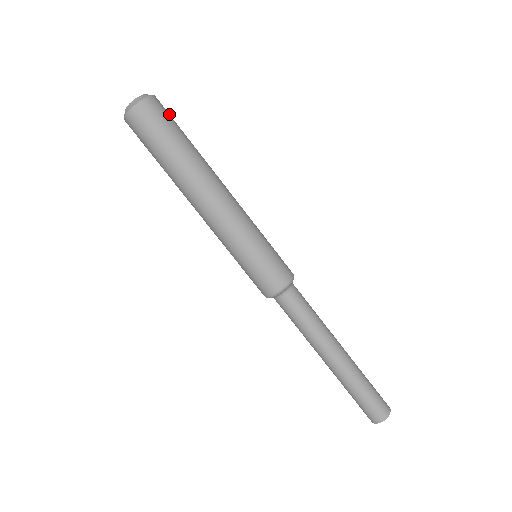
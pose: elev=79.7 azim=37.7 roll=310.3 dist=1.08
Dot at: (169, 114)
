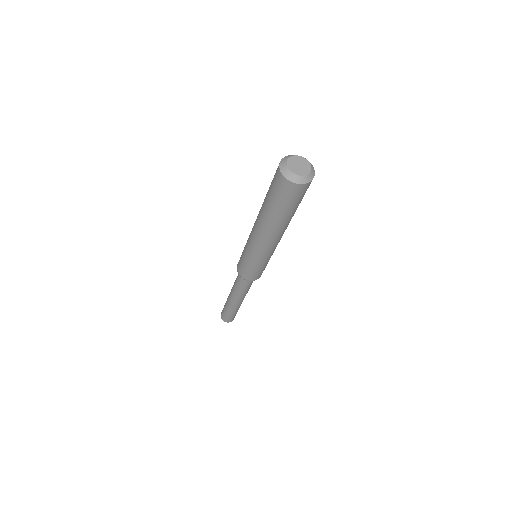
Dot at: occluded
